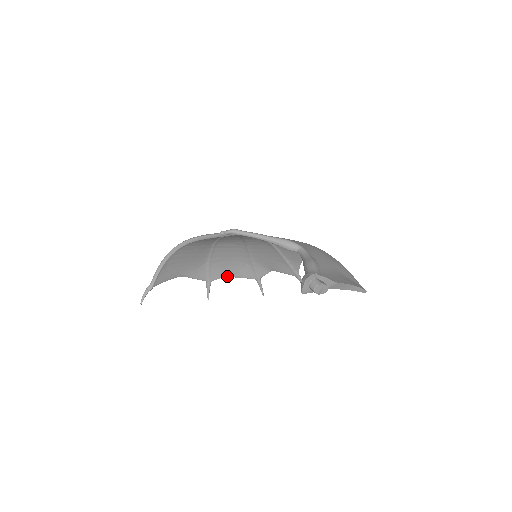
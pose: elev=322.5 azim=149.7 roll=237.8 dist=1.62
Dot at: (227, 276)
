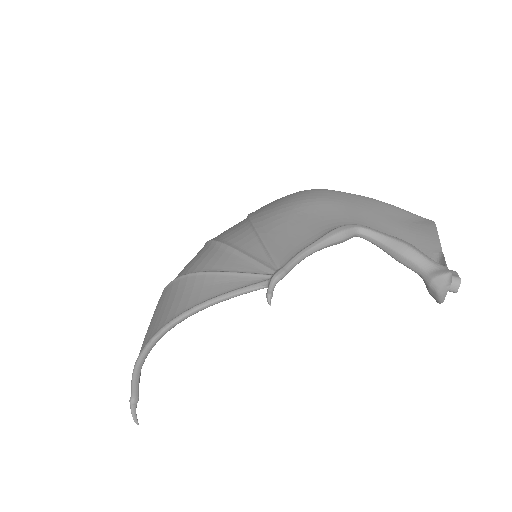
Dot at: occluded
